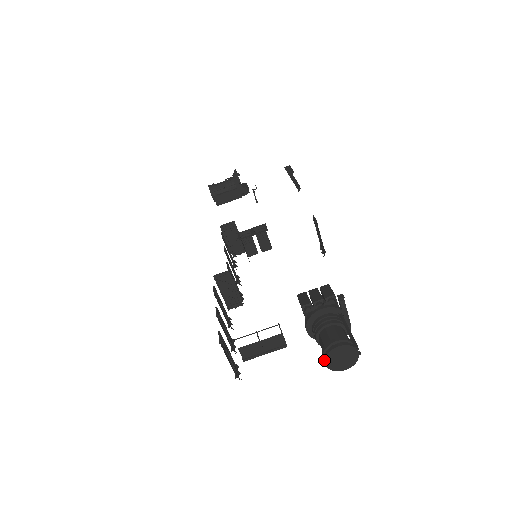
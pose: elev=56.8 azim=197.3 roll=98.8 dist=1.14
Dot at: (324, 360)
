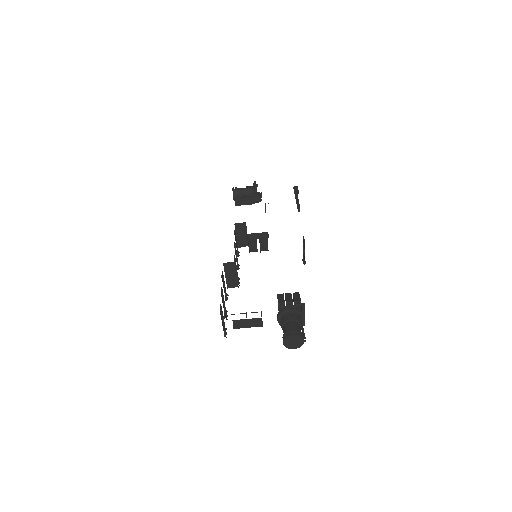
Dot at: (283, 340)
